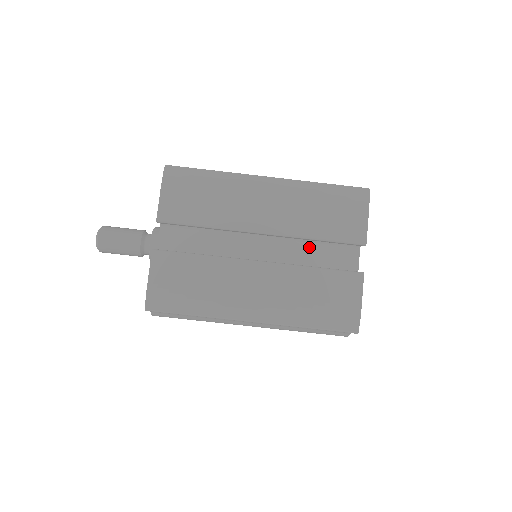
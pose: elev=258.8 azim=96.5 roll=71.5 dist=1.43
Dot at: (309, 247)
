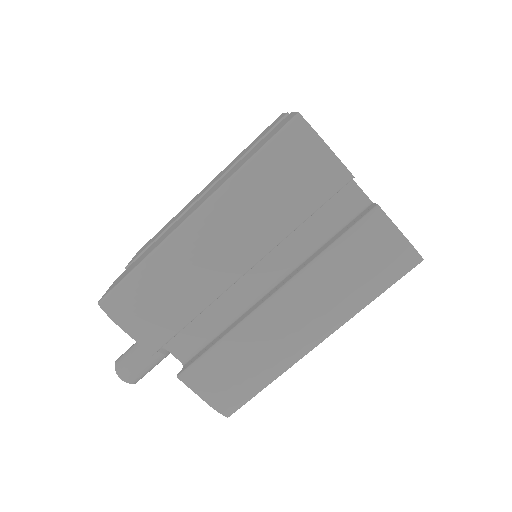
Dot at: occluded
